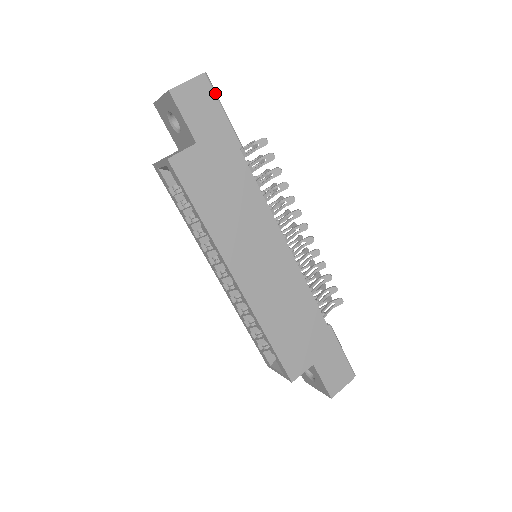
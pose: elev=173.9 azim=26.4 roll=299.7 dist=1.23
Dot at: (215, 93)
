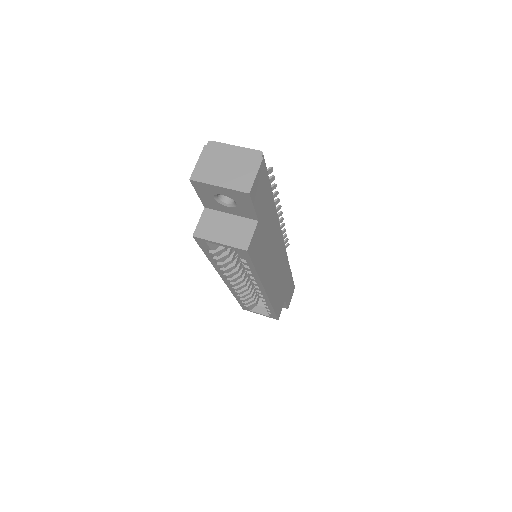
Dot at: occluded
